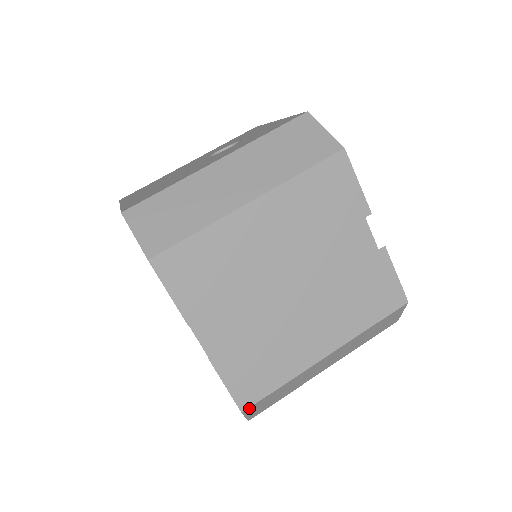
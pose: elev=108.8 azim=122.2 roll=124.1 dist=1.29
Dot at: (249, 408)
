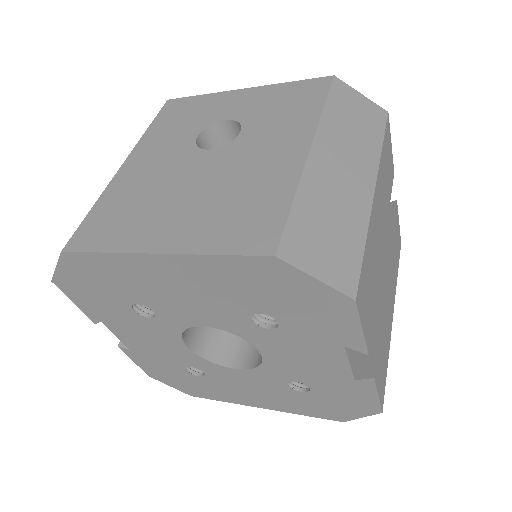
Dot at: occluded
